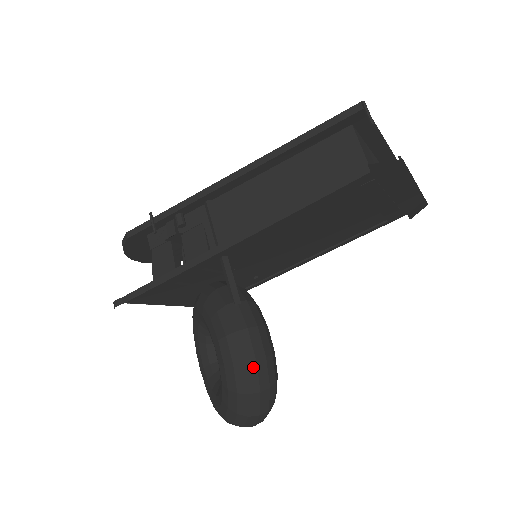
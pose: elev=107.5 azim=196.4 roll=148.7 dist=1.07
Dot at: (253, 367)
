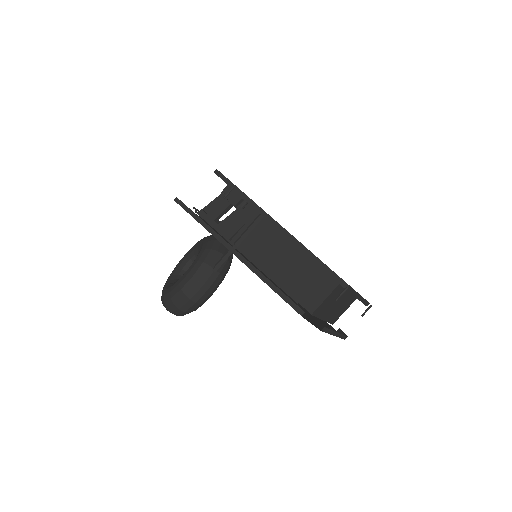
Dot at: (187, 300)
